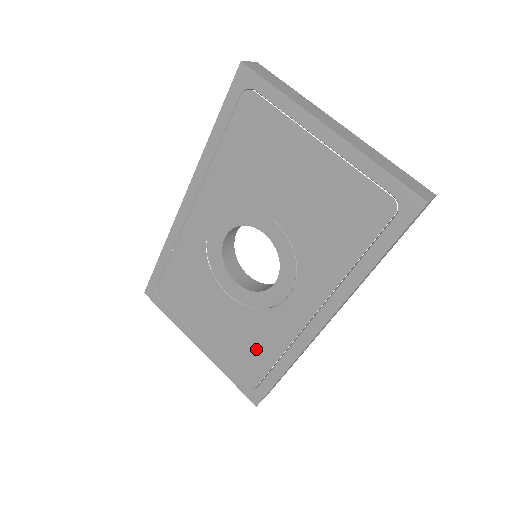
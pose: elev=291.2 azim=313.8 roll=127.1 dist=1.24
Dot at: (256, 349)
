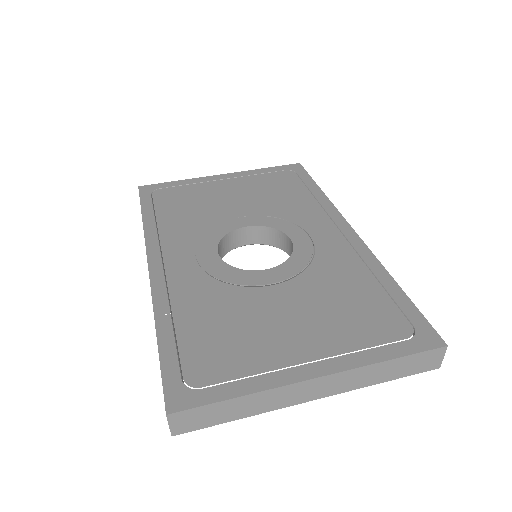
Dot at: (354, 294)
